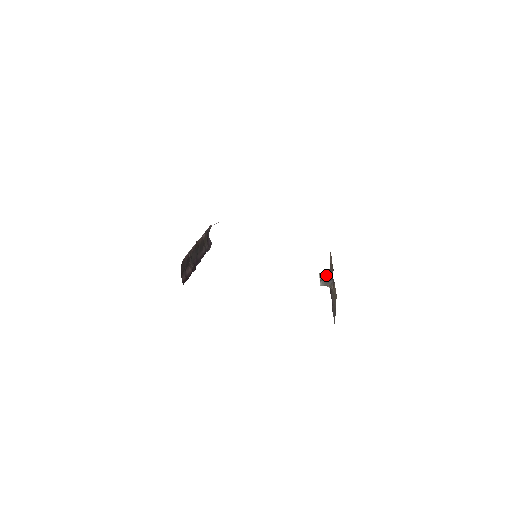
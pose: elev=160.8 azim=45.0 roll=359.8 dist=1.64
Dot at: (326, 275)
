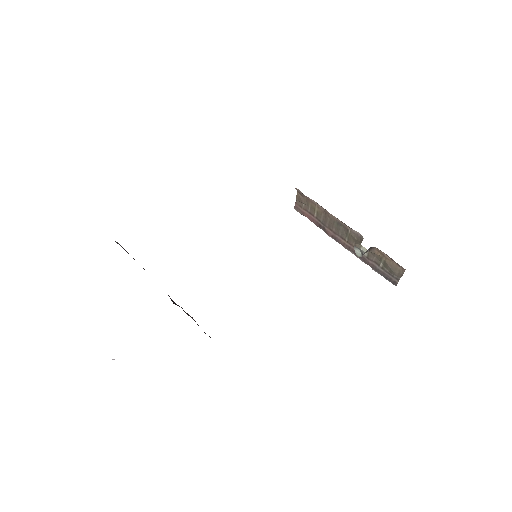
Dot at: occluded
